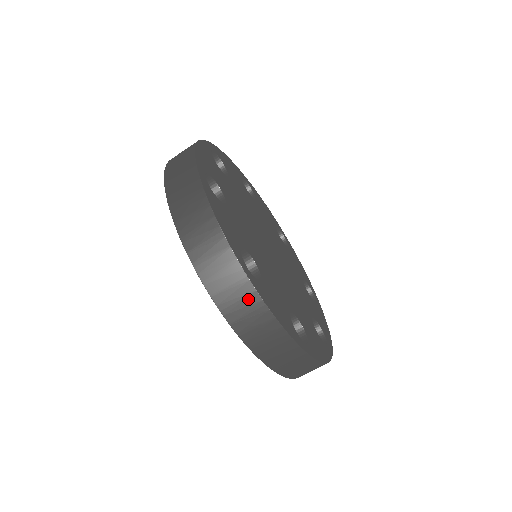
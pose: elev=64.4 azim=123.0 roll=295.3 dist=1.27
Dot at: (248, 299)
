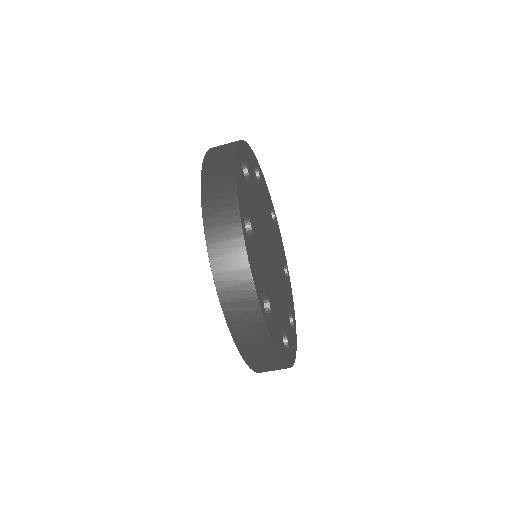
Dot at: (234, 241)
